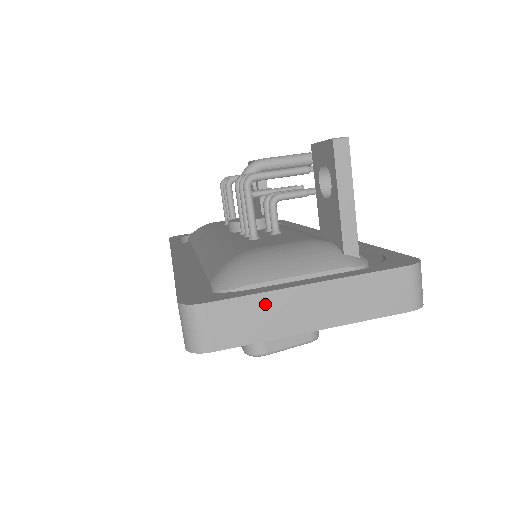
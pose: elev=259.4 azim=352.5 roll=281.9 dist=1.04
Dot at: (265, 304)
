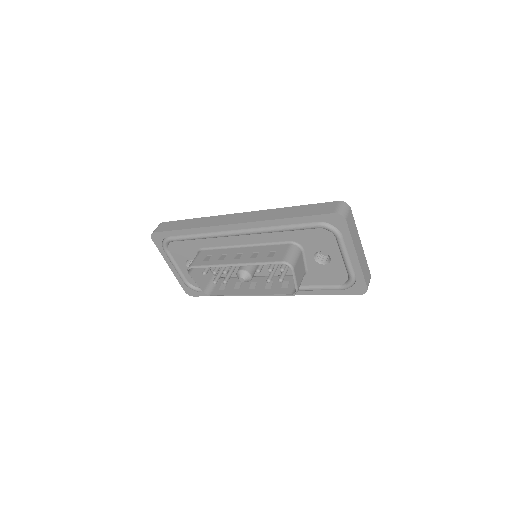
Dot at: (356, 231)
